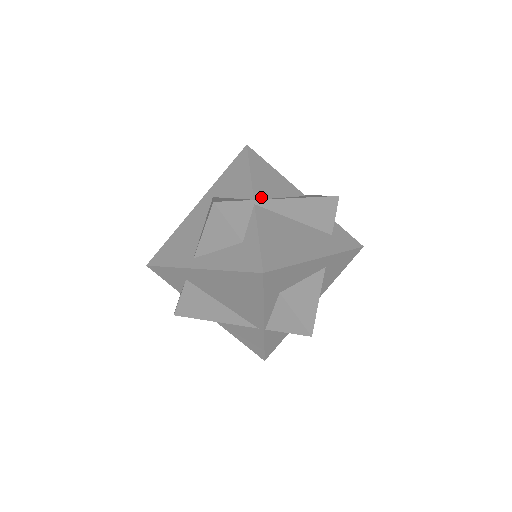
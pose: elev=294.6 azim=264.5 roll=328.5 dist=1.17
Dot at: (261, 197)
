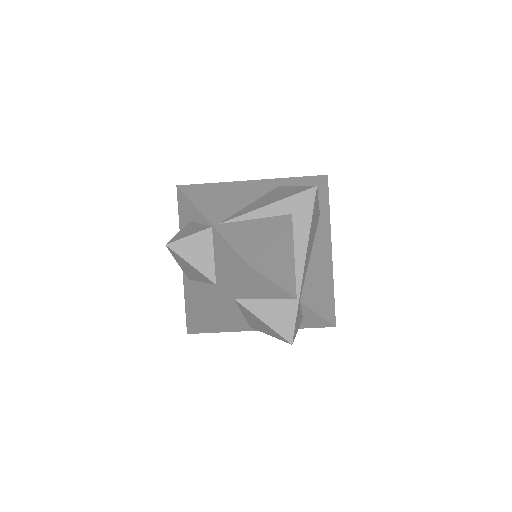
Dot at: (295, 287)
